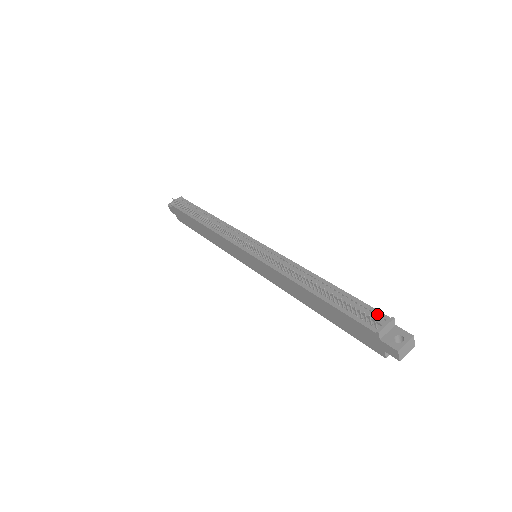
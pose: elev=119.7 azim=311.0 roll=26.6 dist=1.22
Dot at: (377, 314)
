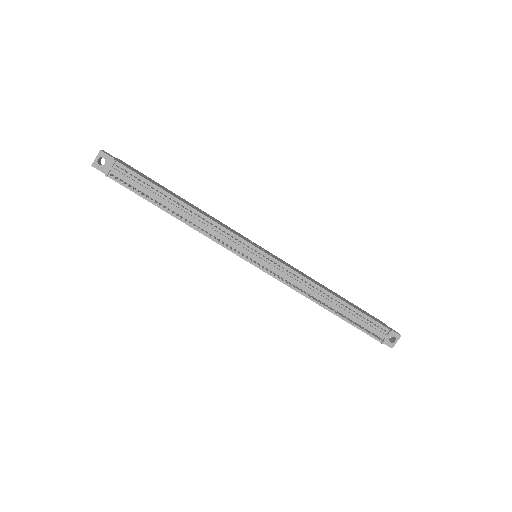
Dot at: (380, 327)
